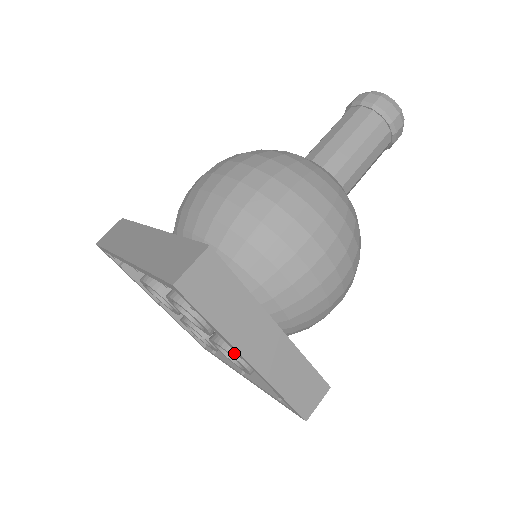
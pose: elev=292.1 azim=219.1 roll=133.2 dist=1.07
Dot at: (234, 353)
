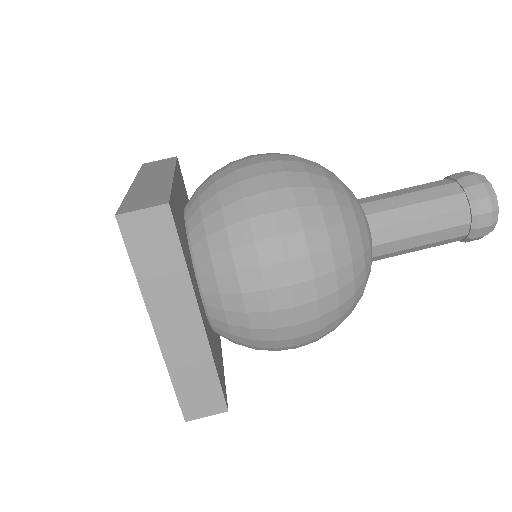
Dot at: occluded
